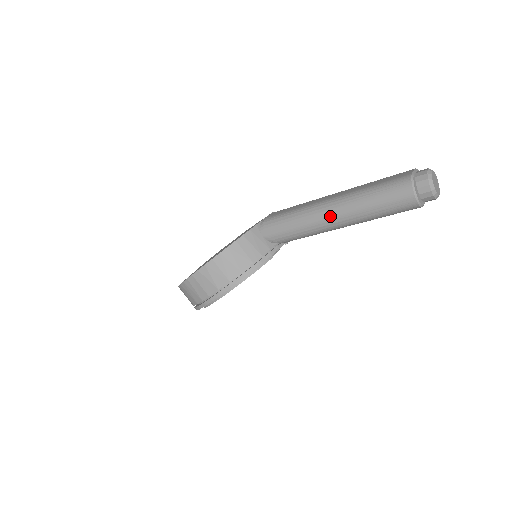
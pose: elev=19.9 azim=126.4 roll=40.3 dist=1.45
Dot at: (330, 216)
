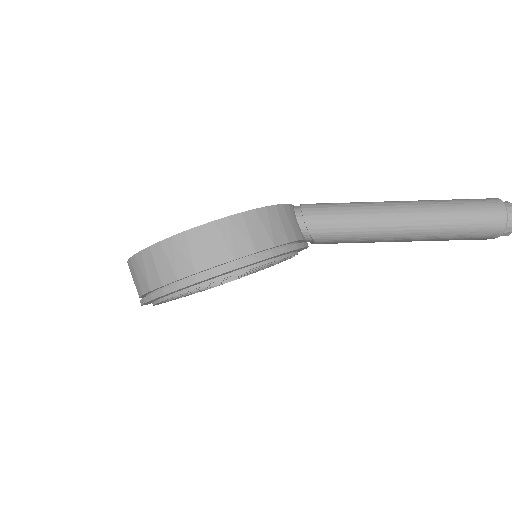
Dot at: (402, 215)
